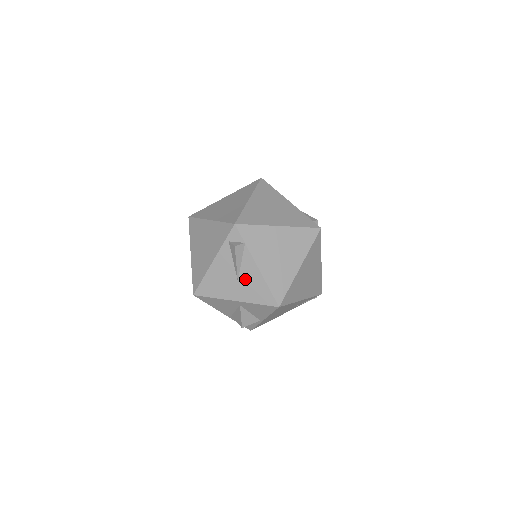
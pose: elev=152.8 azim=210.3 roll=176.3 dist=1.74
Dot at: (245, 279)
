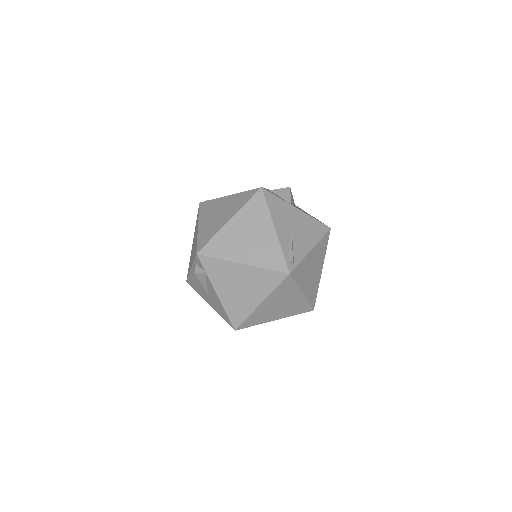
Dot at: (211, 296)
